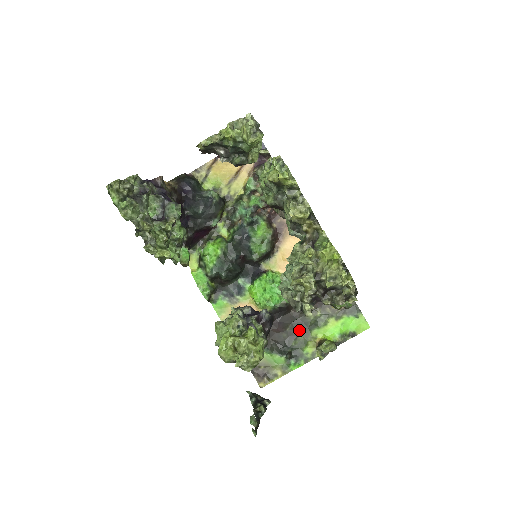
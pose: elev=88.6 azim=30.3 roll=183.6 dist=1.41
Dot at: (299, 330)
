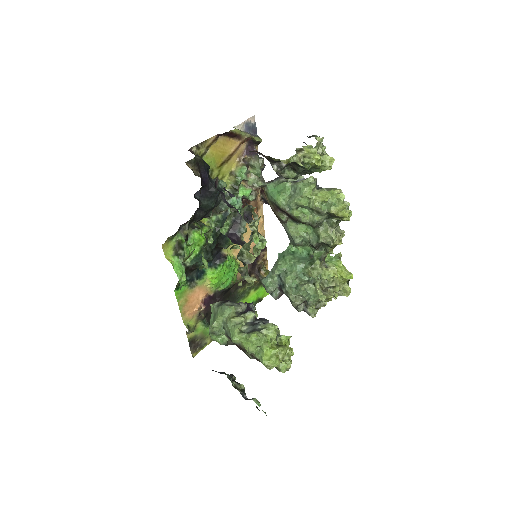
Dot at: occluded
